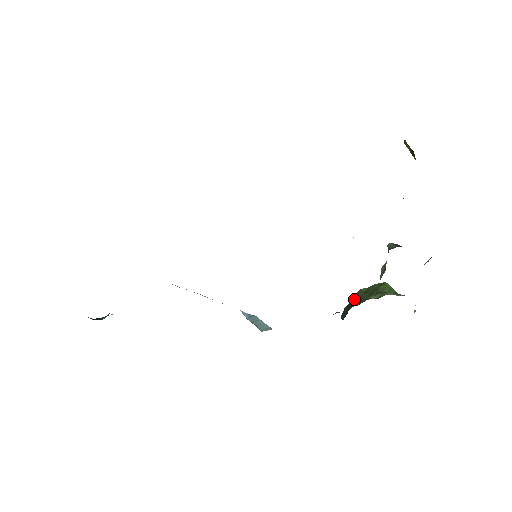
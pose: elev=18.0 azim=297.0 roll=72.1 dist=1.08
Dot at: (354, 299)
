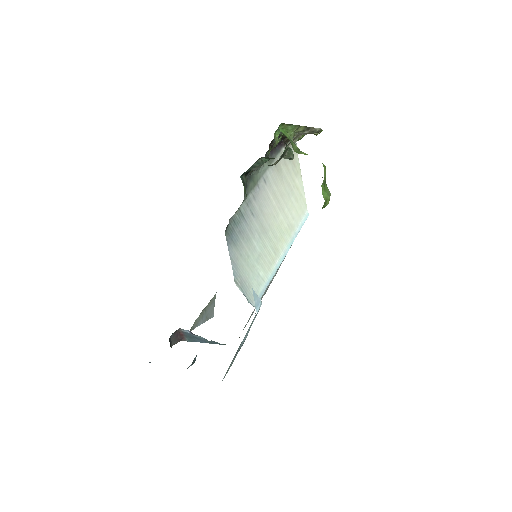
Dot at: occluded
